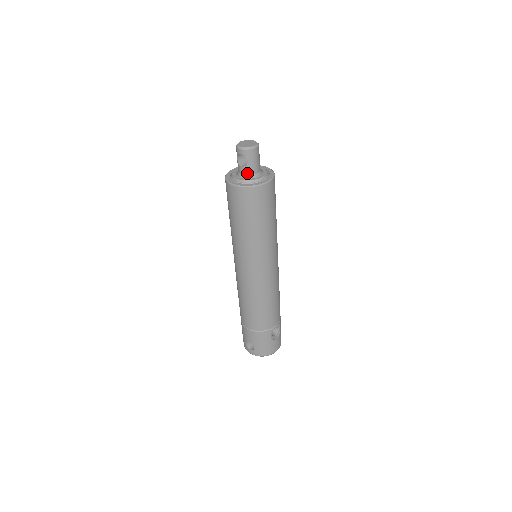
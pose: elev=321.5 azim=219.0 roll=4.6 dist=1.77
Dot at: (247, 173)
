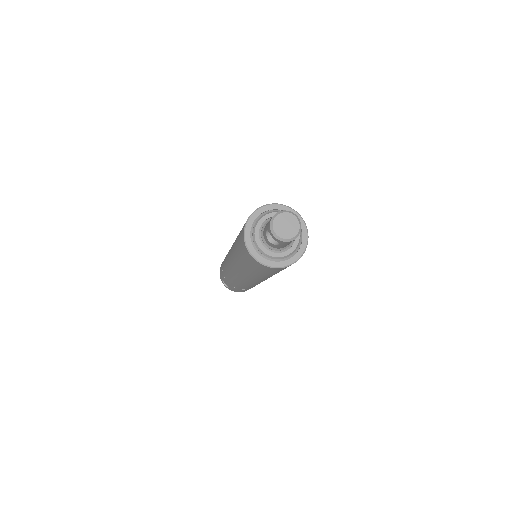
Dot at: (274, 247)
